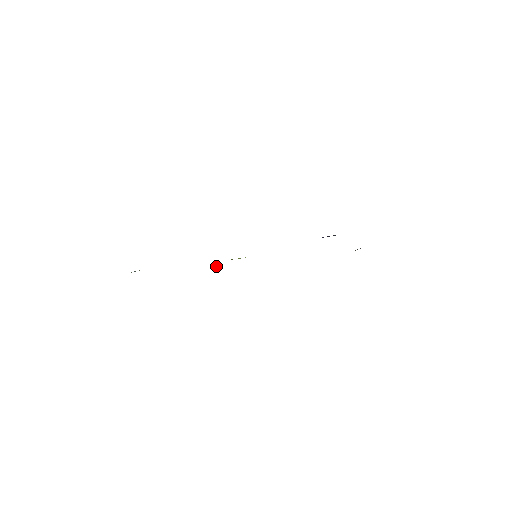
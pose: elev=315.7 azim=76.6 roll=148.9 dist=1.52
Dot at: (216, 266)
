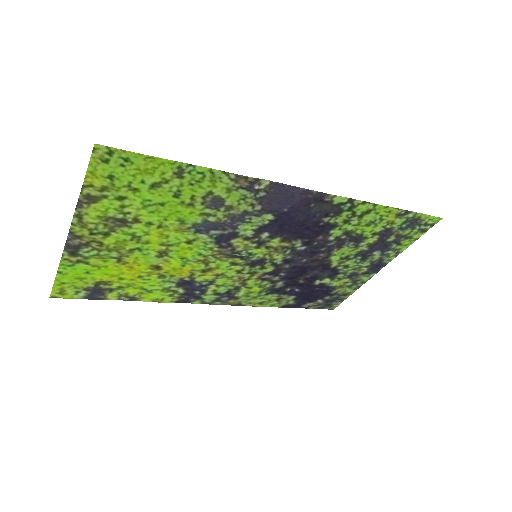
Dot at: (212, 235)
